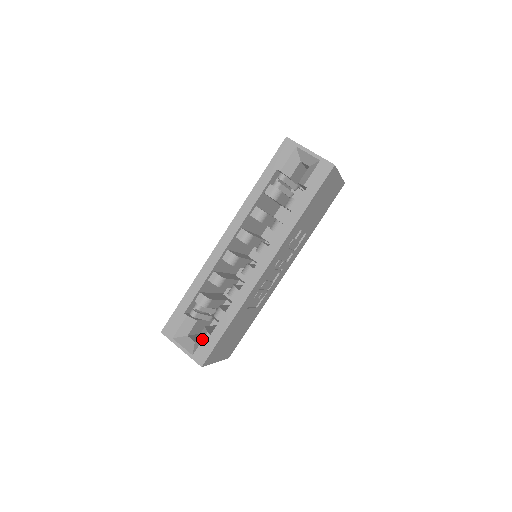
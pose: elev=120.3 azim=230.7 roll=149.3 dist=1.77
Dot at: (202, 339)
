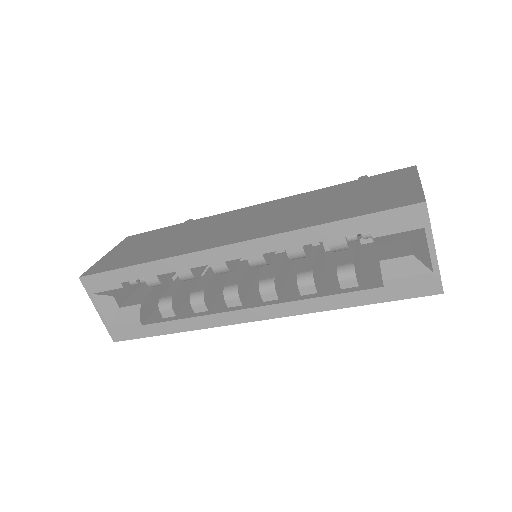
Dot at: (129, 321)
